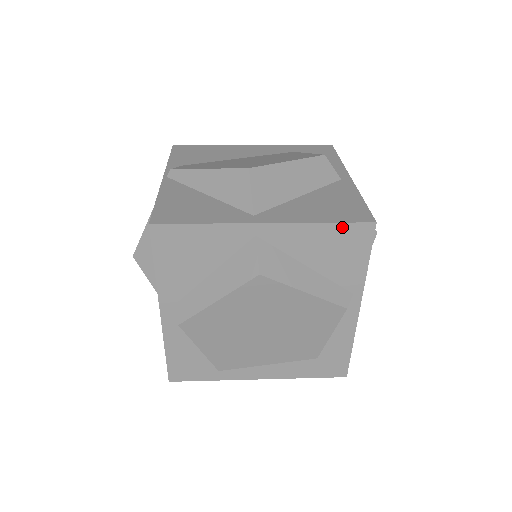
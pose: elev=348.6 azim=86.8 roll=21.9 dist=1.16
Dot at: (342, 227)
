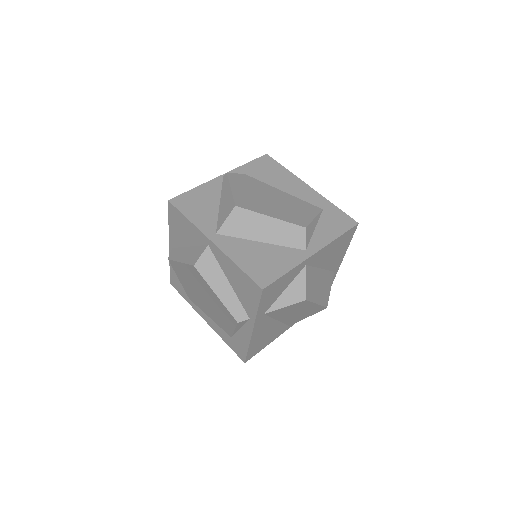
Dot at: (246, 276)
